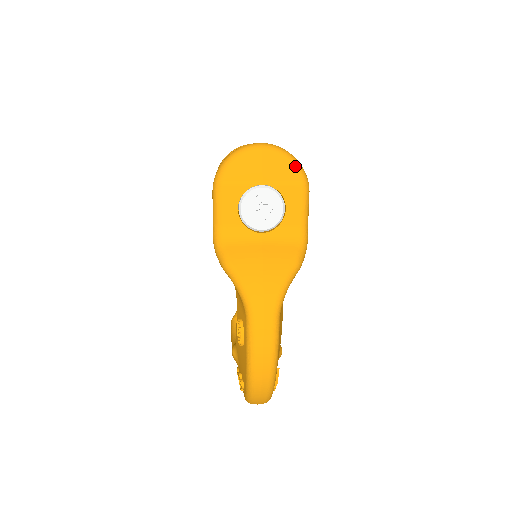
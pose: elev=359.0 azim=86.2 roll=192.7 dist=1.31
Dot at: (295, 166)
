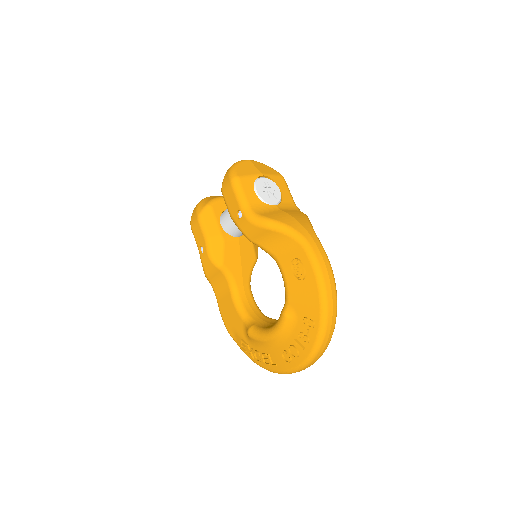
Dot at: (272, 168)
